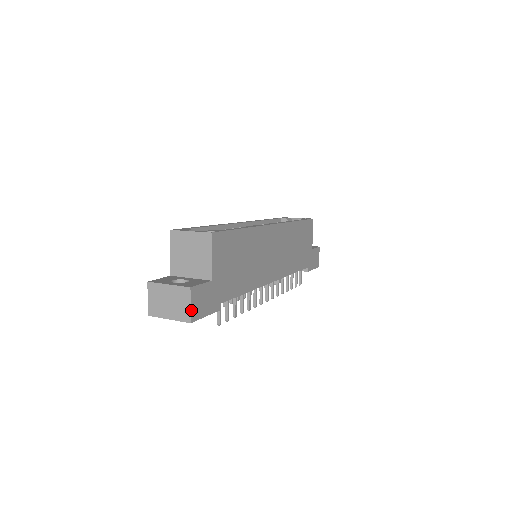
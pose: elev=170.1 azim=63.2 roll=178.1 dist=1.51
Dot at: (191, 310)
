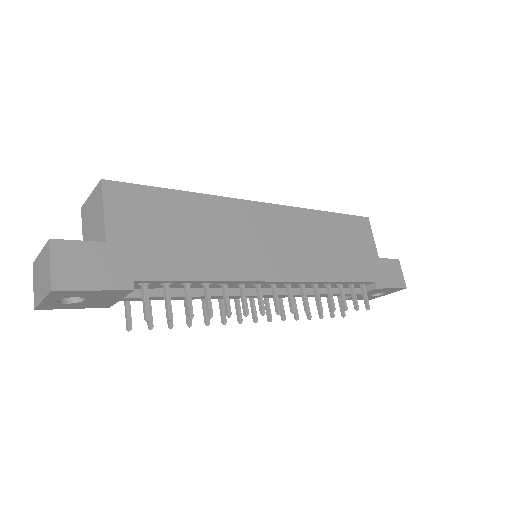
Dot at: (52, 272)
